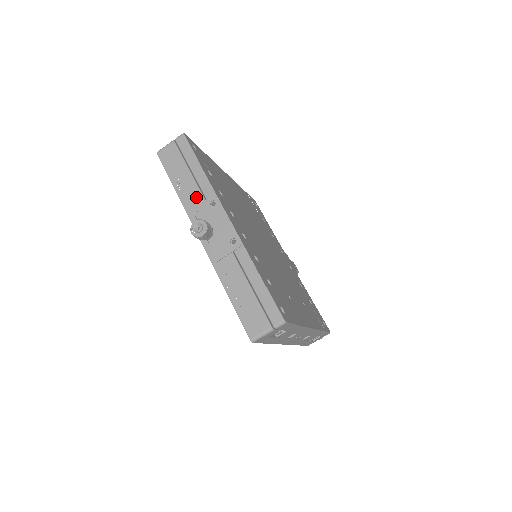
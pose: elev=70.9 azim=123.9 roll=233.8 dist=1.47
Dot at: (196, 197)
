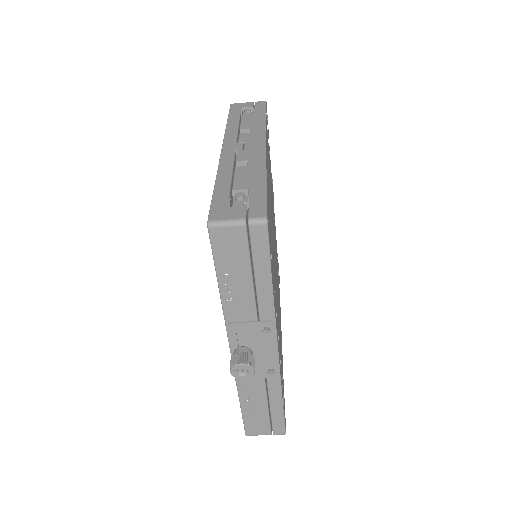
Dot at: (247, 312)
